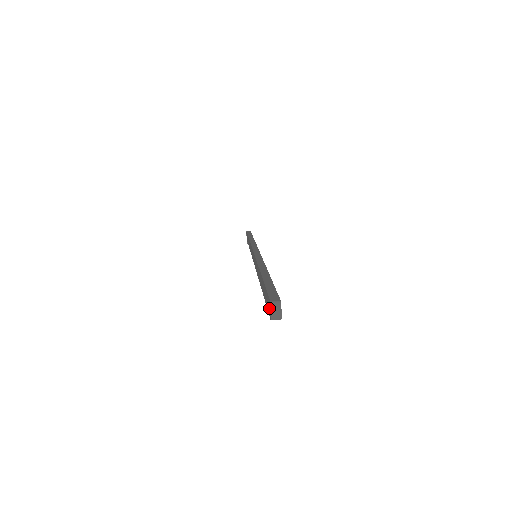
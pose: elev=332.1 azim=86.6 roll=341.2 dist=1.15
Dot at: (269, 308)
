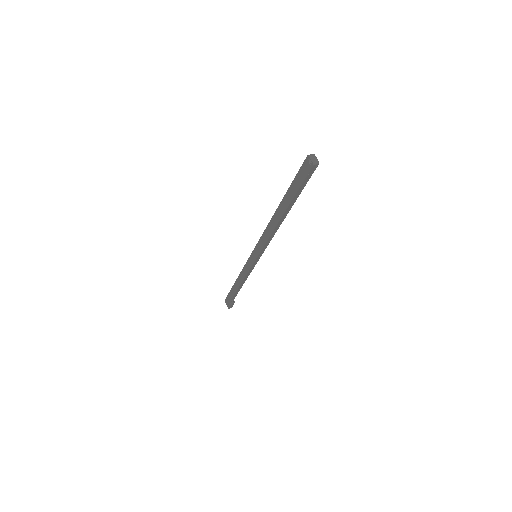
Dot at: (307, 166)
